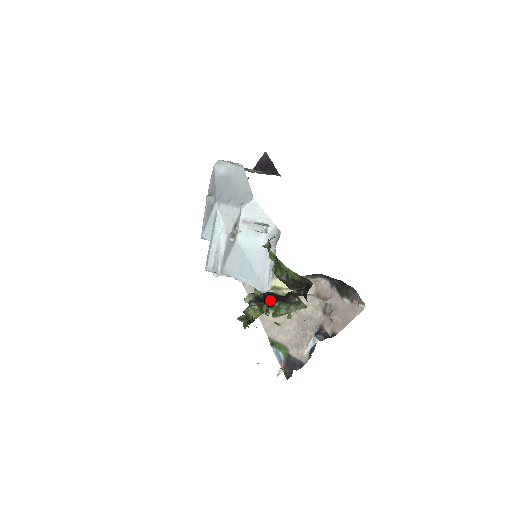
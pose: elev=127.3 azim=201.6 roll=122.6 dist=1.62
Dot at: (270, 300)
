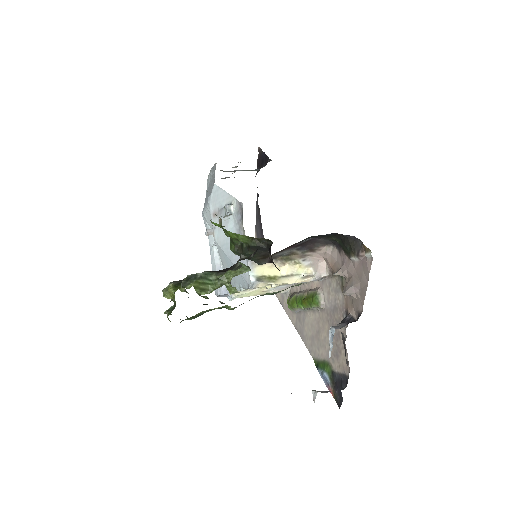
Dot at: occluded
